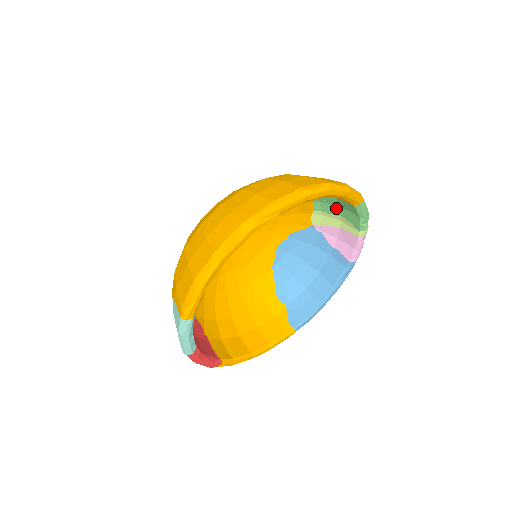
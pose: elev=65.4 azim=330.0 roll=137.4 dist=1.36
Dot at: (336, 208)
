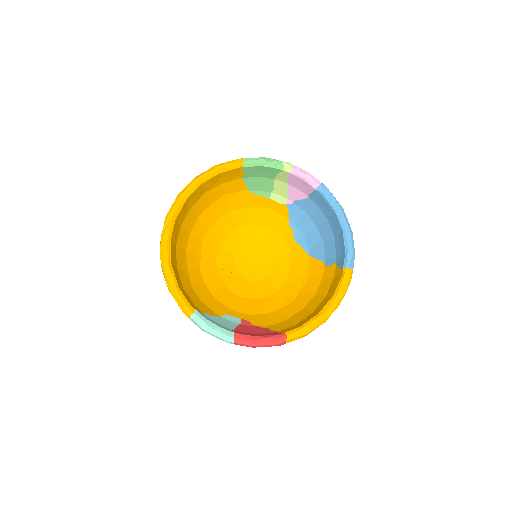
Dot at: (264, 181)
